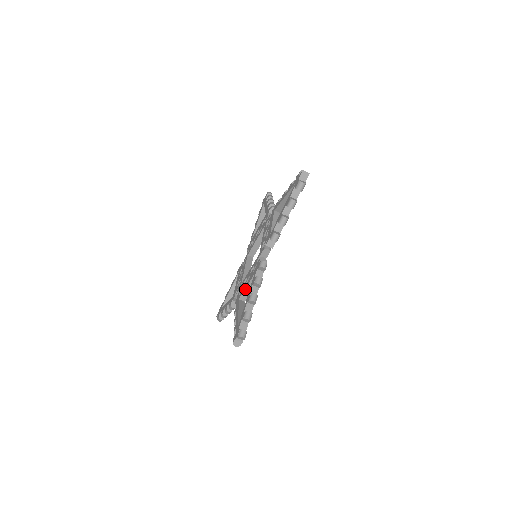
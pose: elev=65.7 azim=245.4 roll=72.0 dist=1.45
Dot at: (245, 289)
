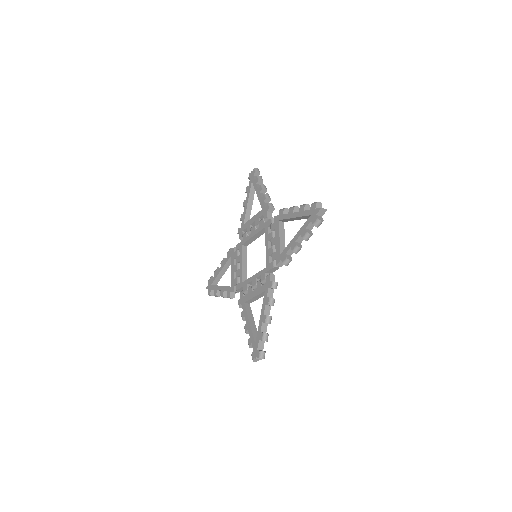
Dot at: (253, 298)
